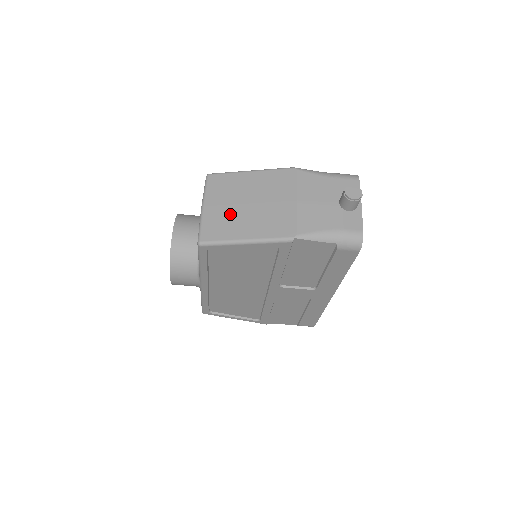
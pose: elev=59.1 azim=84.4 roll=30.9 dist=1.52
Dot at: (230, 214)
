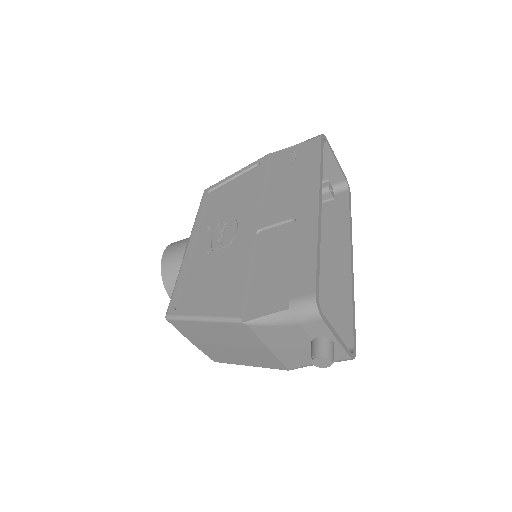
Dot at: (219, 351)
